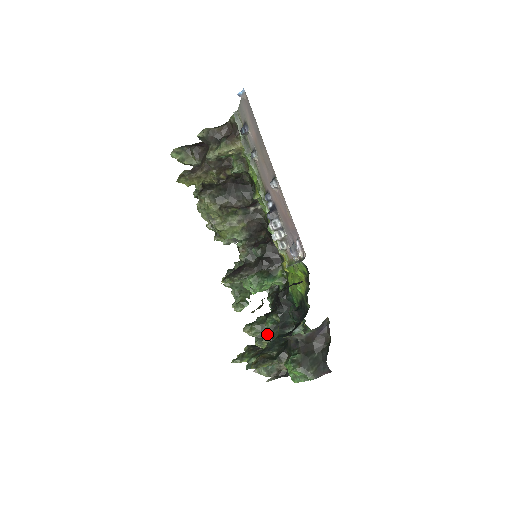
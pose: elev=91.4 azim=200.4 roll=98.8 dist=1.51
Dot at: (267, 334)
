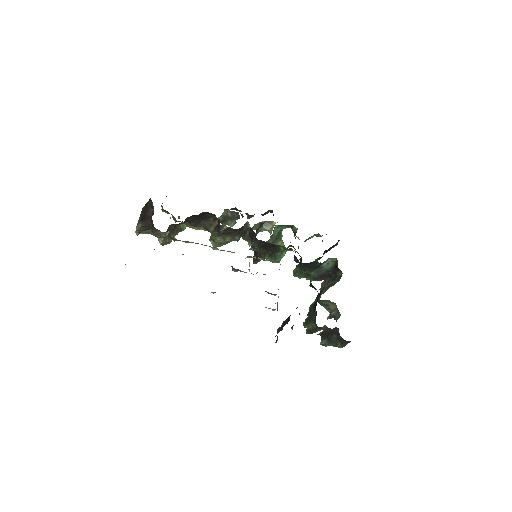
Dot at: (310, 276)
